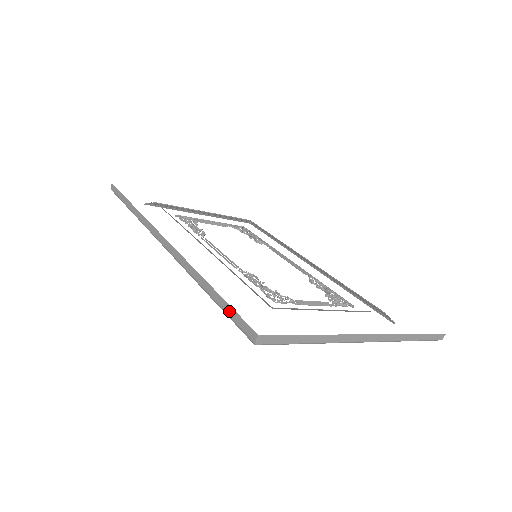
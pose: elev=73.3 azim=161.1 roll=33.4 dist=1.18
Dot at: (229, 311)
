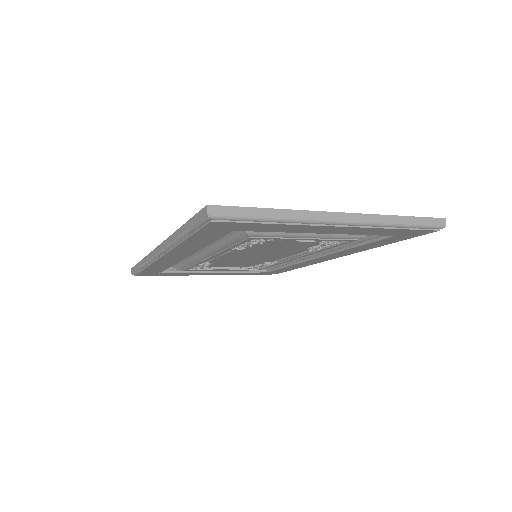
Dot at: (192, 222)
